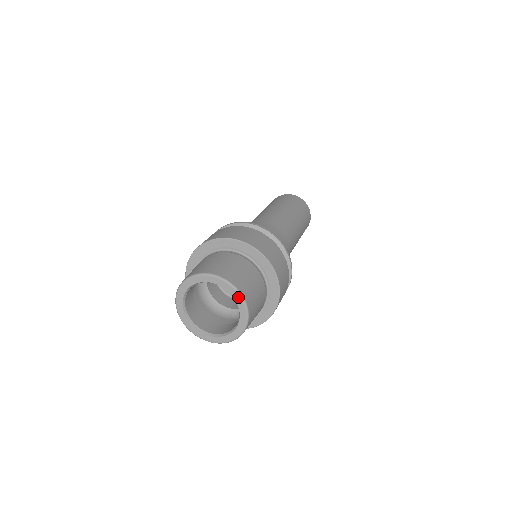
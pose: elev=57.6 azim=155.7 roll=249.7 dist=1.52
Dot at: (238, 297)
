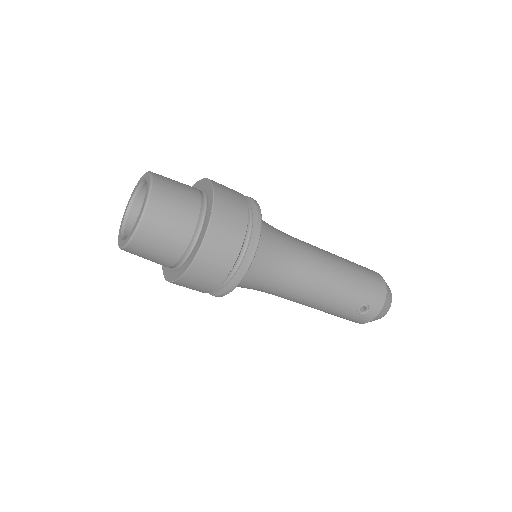
Dot at: (148, 191)
